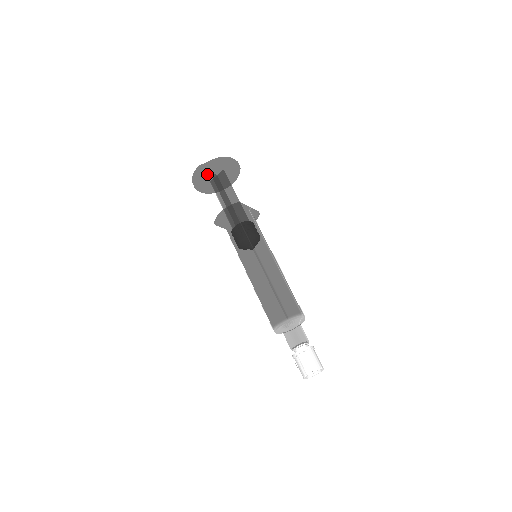
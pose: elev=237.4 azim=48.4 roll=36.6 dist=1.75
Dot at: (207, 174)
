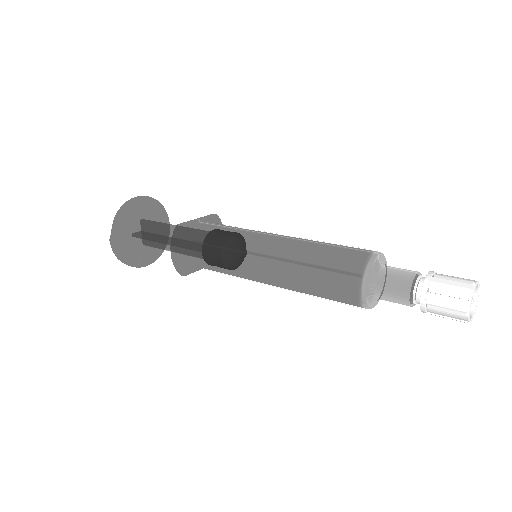
Dot at: (130, 241)
